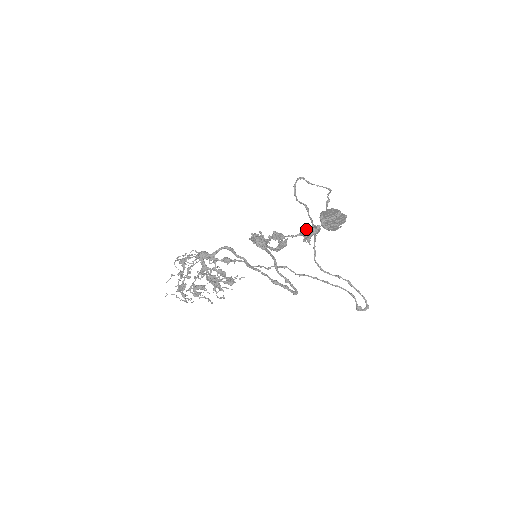
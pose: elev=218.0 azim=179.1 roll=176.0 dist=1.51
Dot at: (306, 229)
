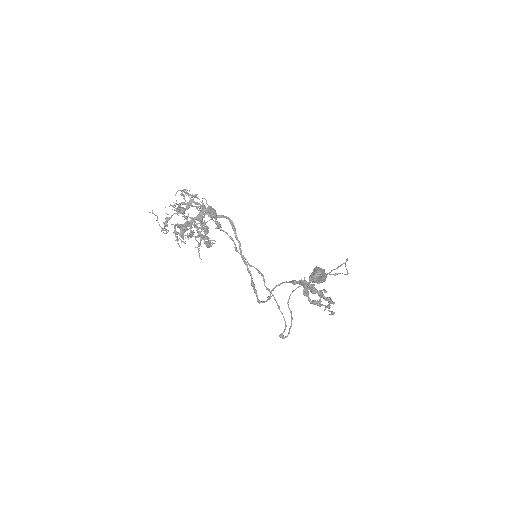
Dot at: (322, 290)
